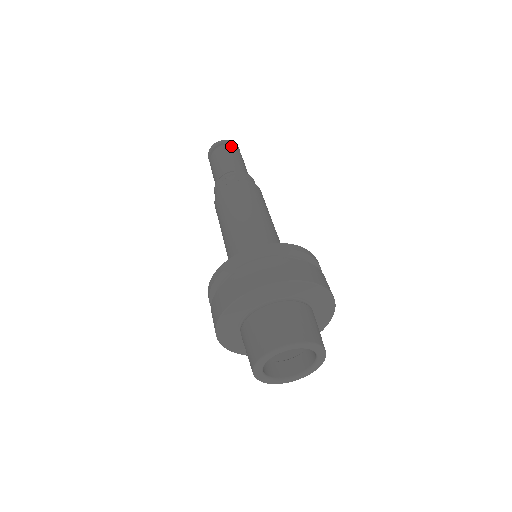
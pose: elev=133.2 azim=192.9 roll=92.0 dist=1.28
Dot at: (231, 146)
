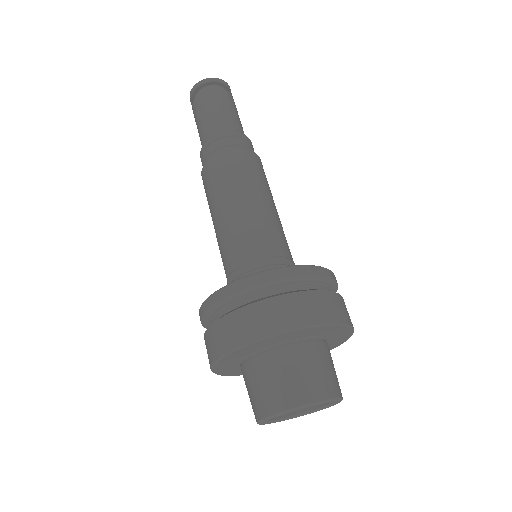
Dot at: occluded
